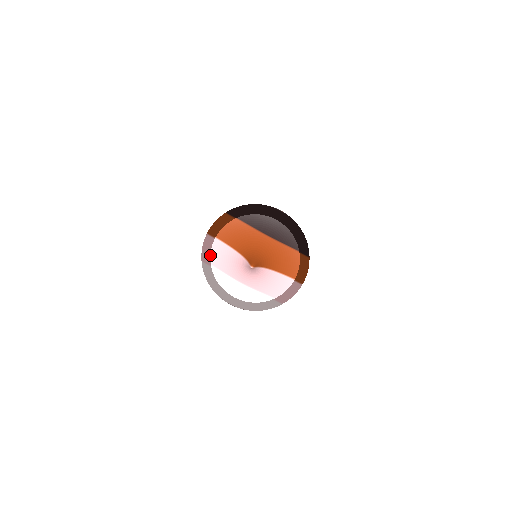
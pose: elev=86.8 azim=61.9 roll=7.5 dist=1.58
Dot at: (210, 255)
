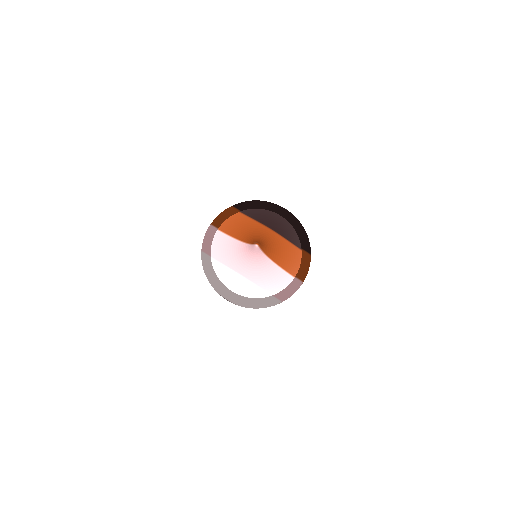
Dot at: (211, 247)
